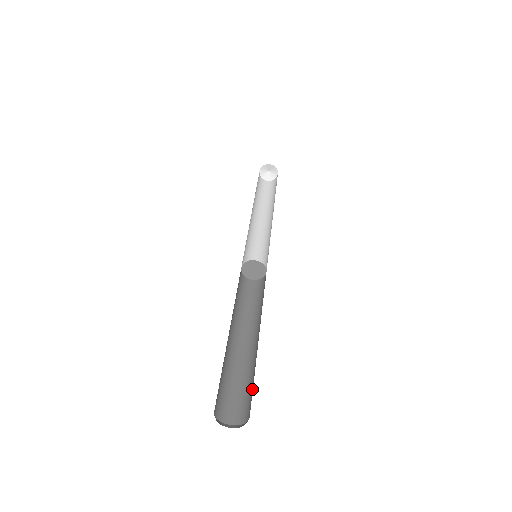
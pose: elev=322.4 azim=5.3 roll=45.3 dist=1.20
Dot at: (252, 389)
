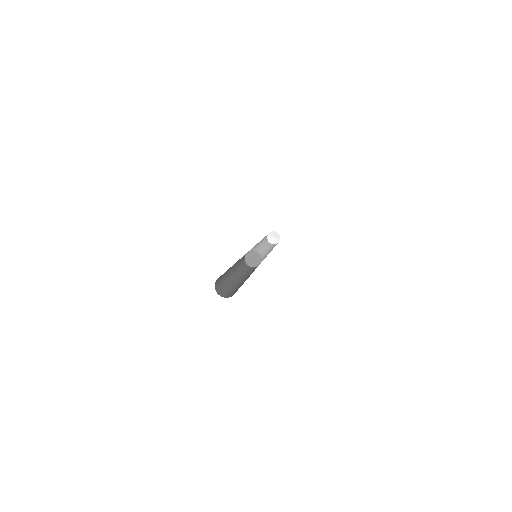
Dot at: occluded
